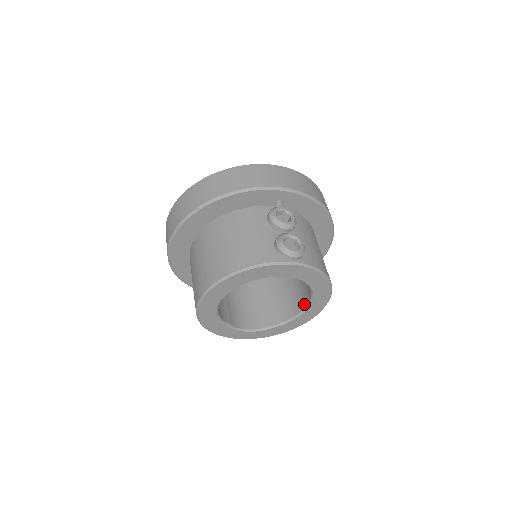
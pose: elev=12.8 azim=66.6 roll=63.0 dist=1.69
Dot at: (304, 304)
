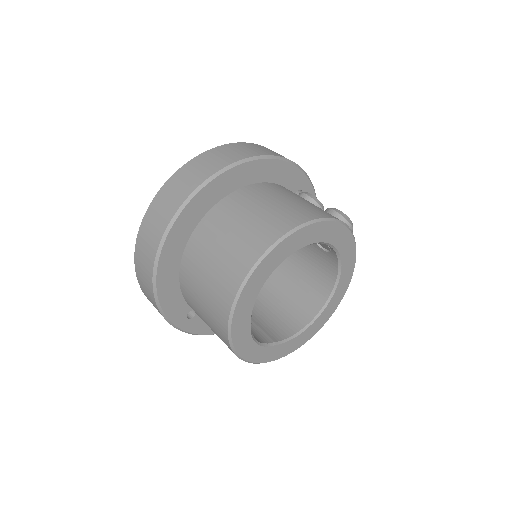
Dot at: (311, 314)
